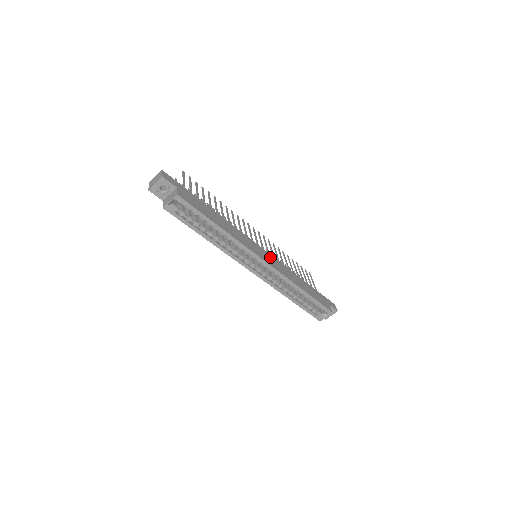
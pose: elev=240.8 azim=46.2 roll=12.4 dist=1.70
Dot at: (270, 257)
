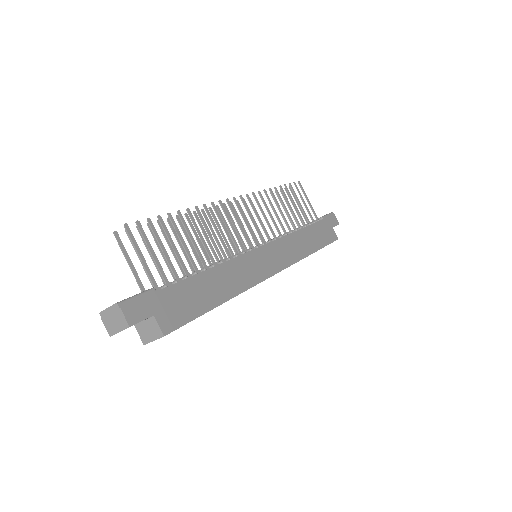
Dot at: (274, 249)
